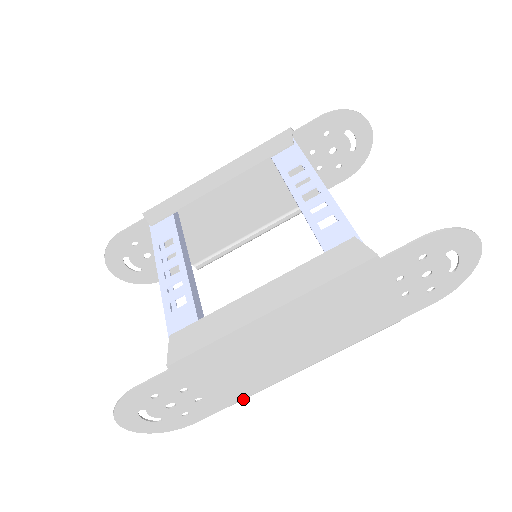
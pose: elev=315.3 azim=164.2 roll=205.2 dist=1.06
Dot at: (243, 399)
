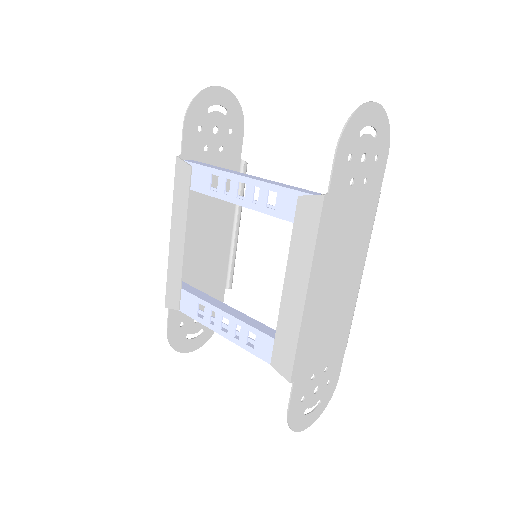
Dot at: (348, 336)
